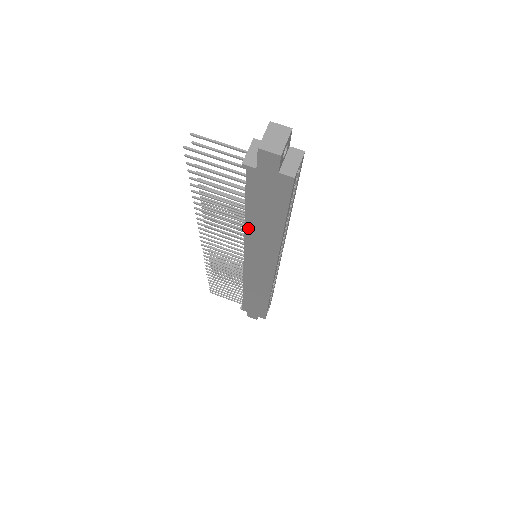
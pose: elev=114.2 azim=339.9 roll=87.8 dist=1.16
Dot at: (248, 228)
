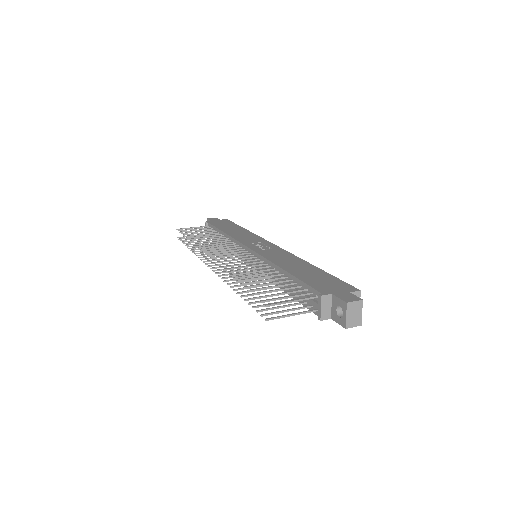
Dot at: occluded
